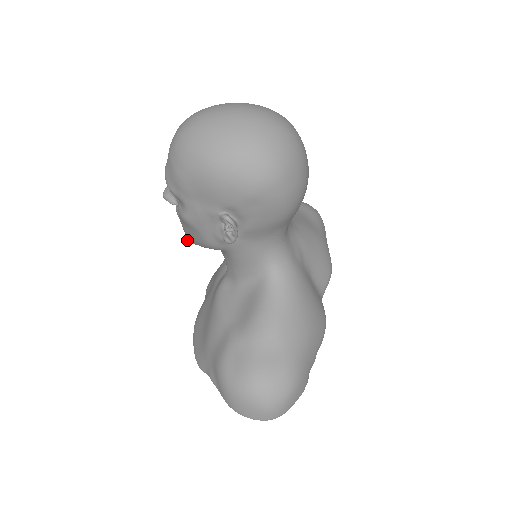
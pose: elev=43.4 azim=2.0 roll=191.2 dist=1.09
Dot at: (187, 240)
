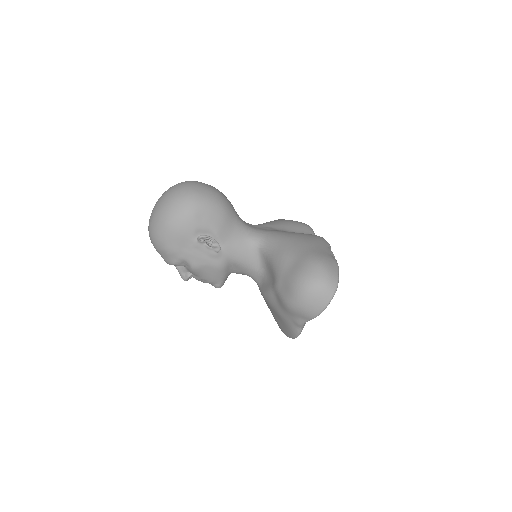
Dot at: (217, 287)
